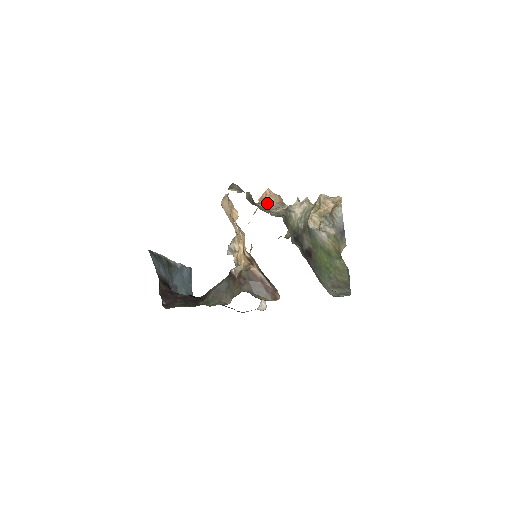
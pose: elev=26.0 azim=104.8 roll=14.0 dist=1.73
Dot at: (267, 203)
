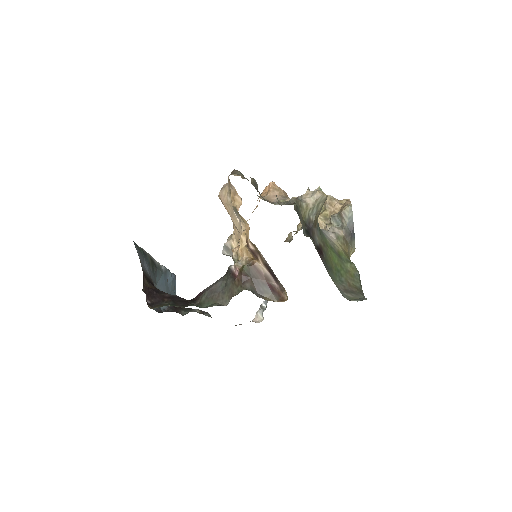
Dot at: (271, 196)
